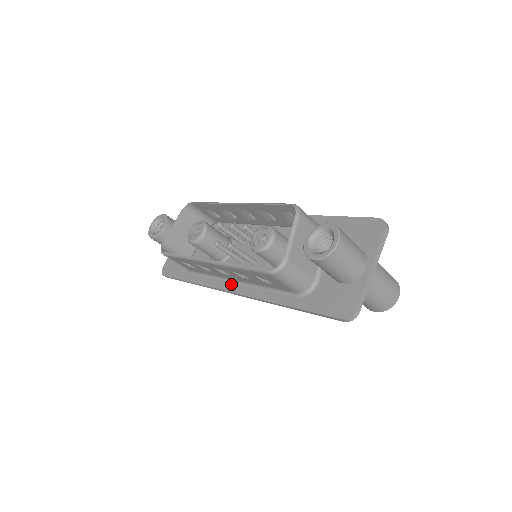
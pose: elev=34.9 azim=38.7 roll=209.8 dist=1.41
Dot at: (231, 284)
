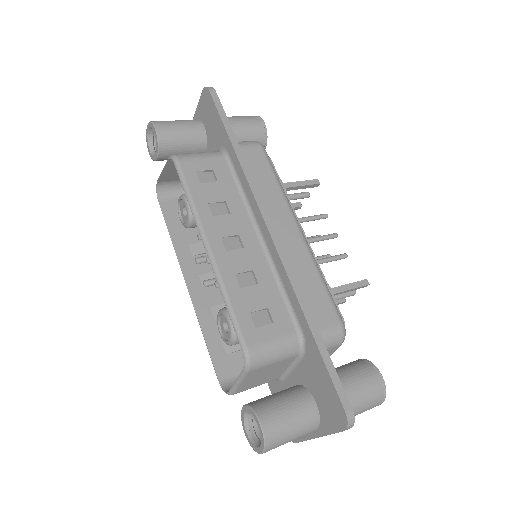
Dot at: occluded
